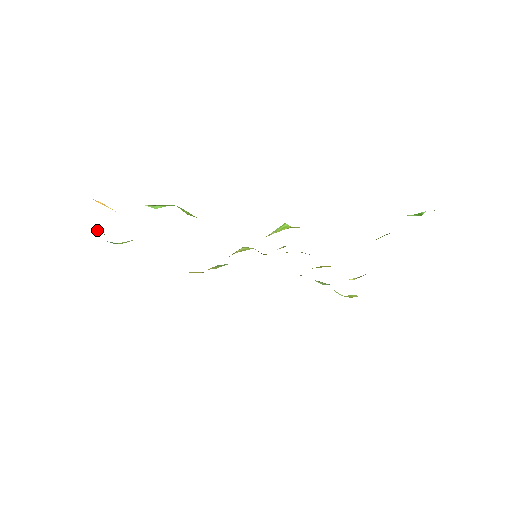
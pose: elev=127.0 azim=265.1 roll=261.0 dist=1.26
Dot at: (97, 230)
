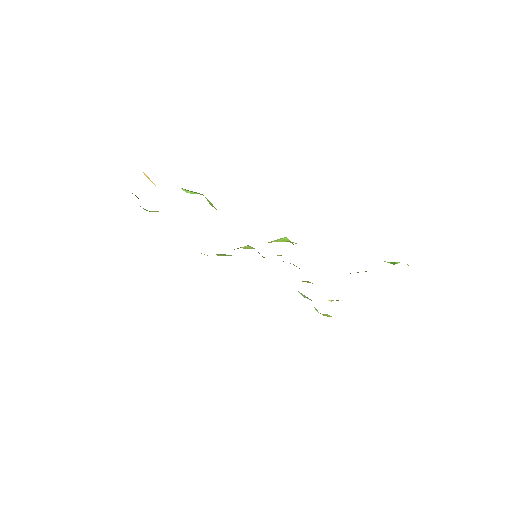
Dot at: (135, 195)
